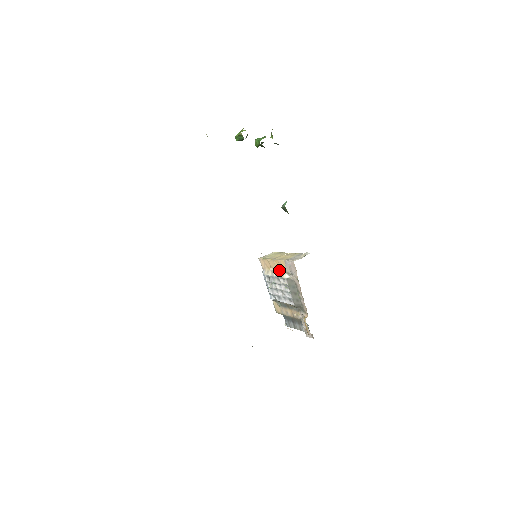
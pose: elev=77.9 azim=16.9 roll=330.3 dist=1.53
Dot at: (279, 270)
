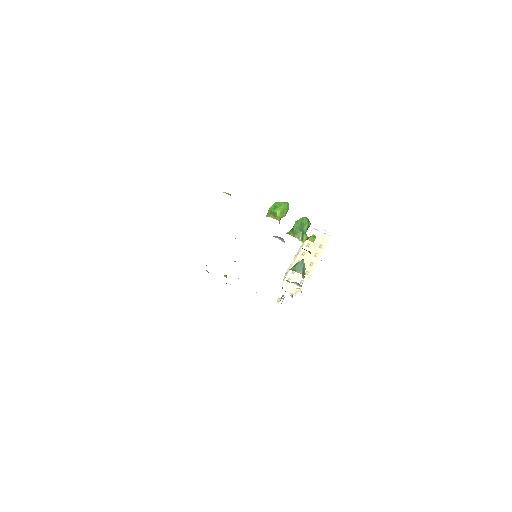
Dot at: occluded
